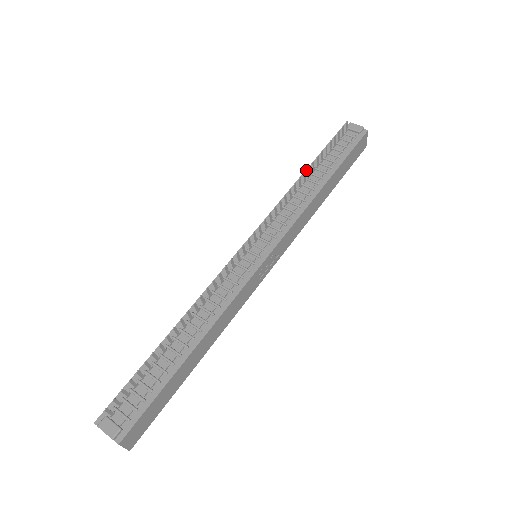
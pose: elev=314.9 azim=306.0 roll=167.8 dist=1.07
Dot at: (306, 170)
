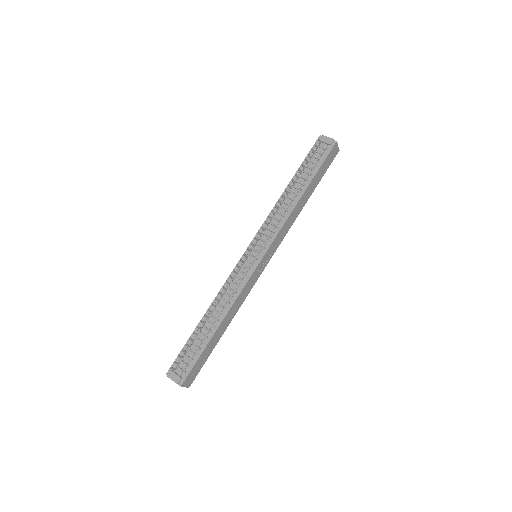
Dot at: (289, 183)
